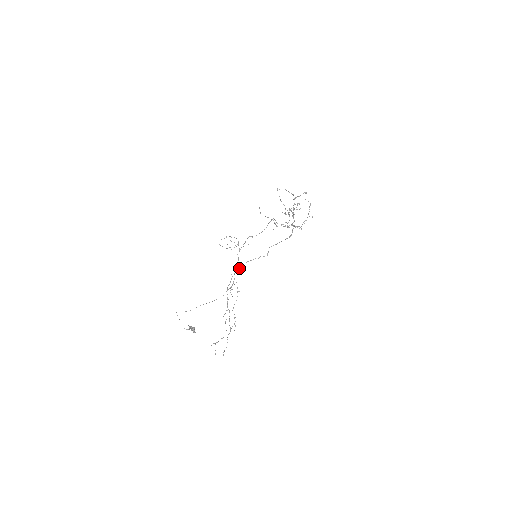
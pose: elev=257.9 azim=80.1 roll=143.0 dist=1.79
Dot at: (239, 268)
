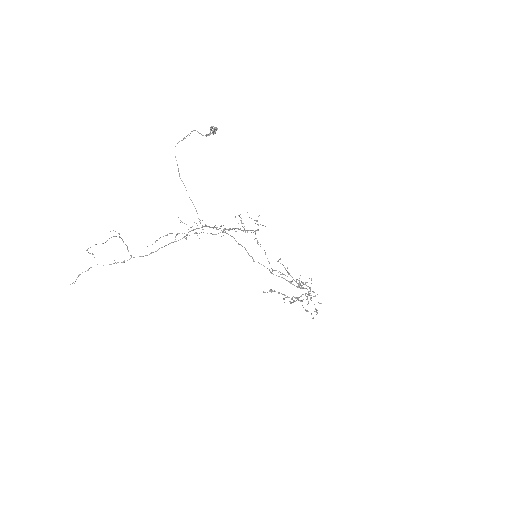
Dot at: occluded
